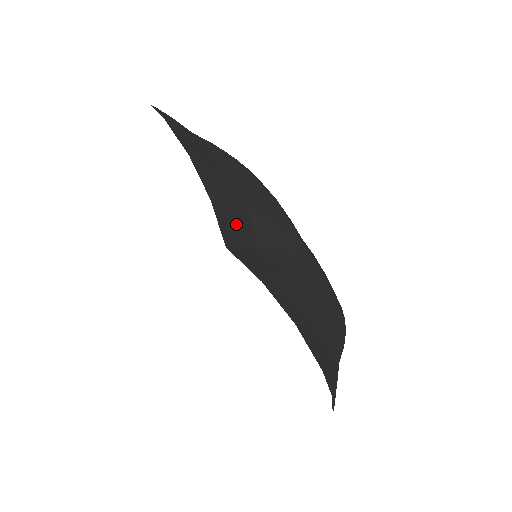
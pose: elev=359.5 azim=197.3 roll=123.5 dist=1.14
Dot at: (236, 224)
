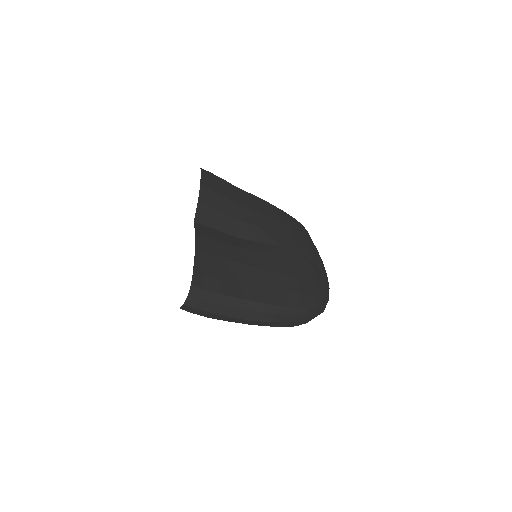
Dot at: (218, 219)
